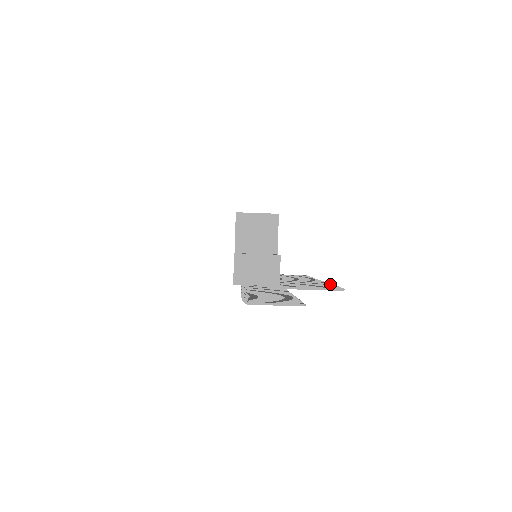
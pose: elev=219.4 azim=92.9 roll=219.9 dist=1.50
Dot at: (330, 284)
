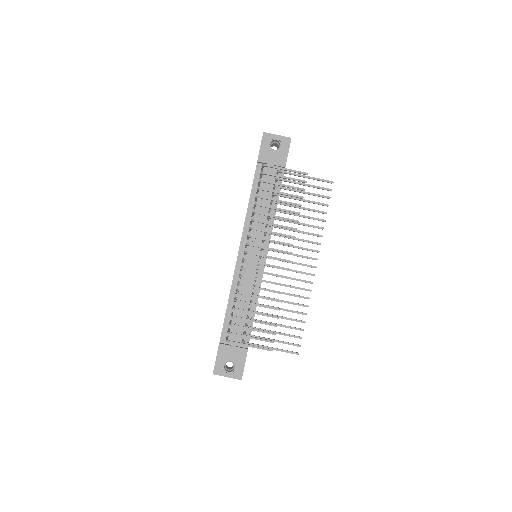
Dot at: (323, 220)
